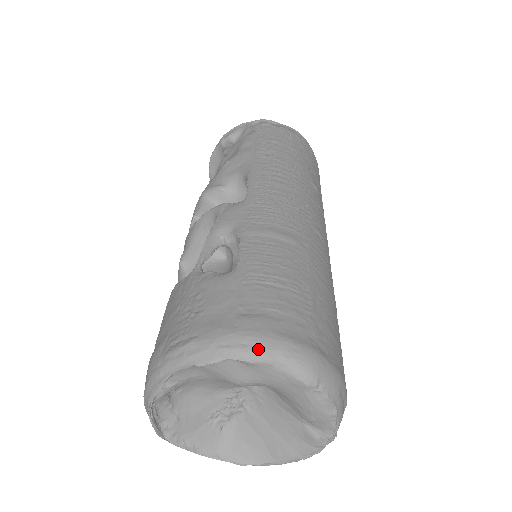
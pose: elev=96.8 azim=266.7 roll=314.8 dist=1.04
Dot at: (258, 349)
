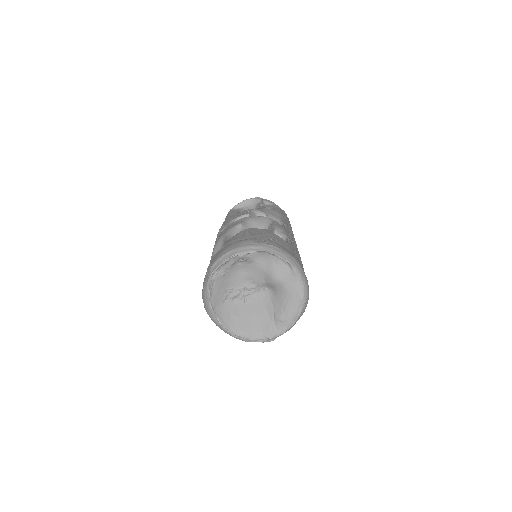
Dot at: (300, 271)
